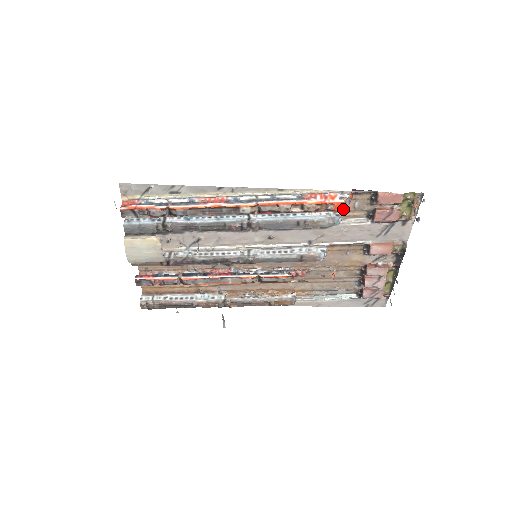
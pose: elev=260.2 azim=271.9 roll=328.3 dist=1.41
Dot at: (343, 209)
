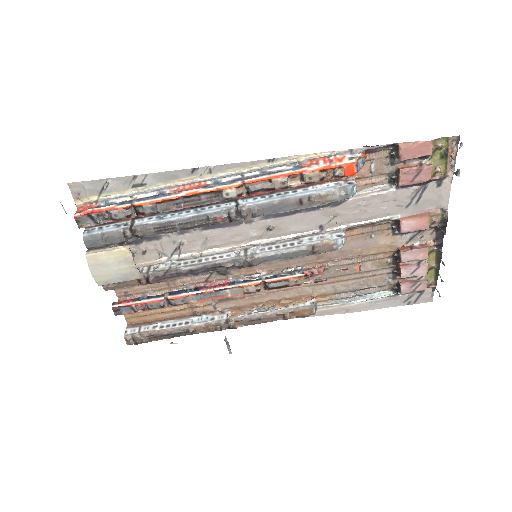
Dot at: (356, 176)
